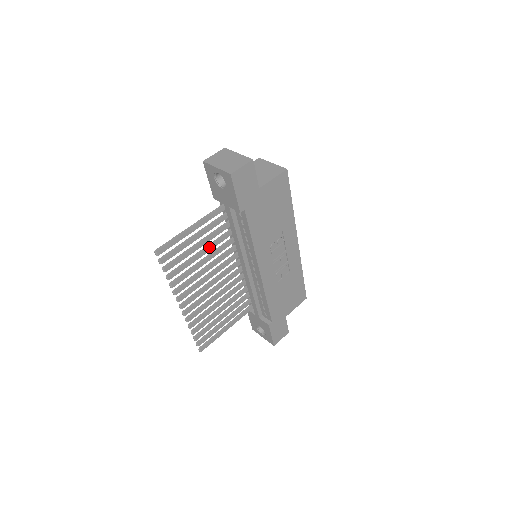
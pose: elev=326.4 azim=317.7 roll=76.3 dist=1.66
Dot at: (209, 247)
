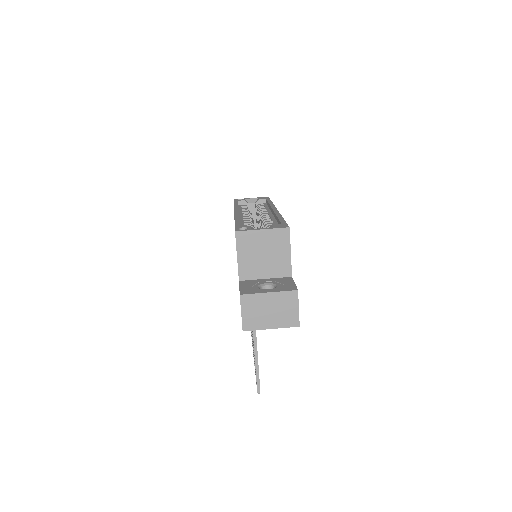
Dot at: occluded
